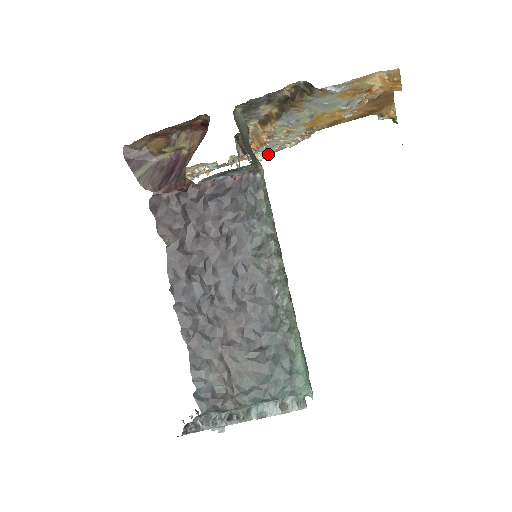
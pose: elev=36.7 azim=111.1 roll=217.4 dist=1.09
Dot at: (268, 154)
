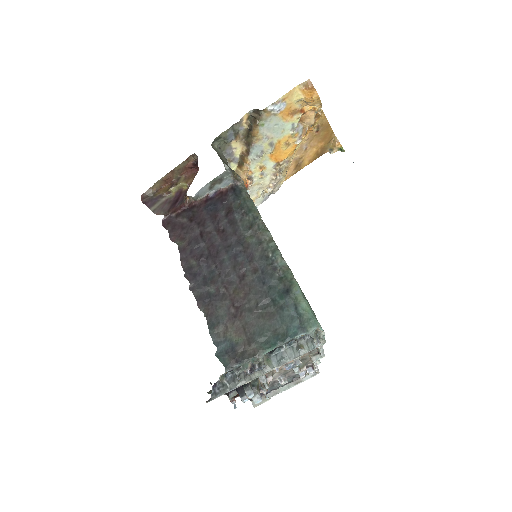
Dot at: (257, 205)
